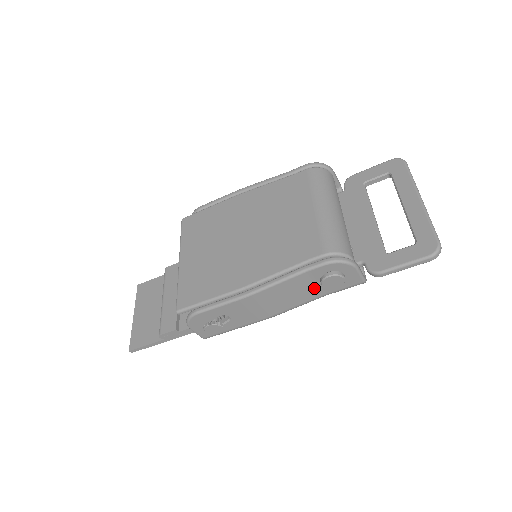
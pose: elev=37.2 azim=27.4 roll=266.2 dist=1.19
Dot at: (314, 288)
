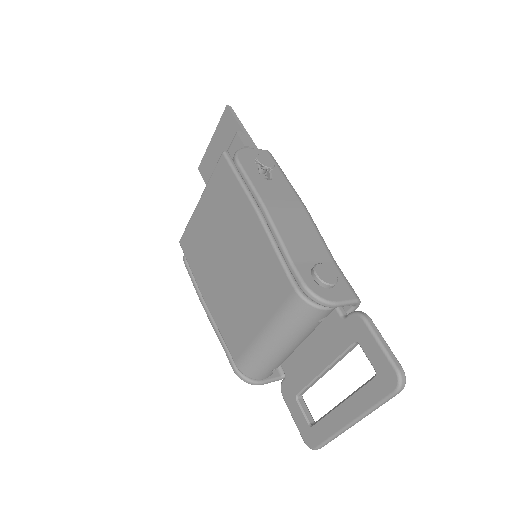
Dot at: occluded
